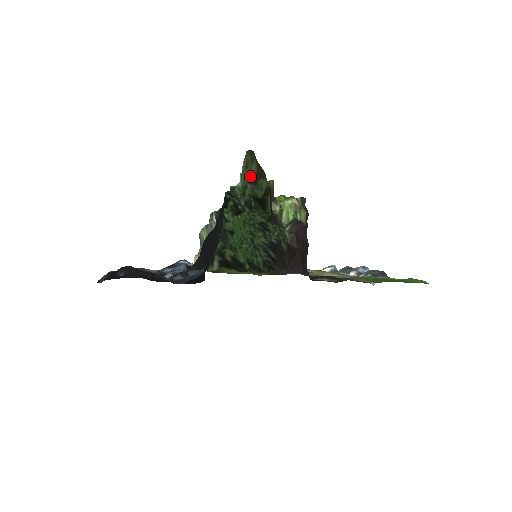
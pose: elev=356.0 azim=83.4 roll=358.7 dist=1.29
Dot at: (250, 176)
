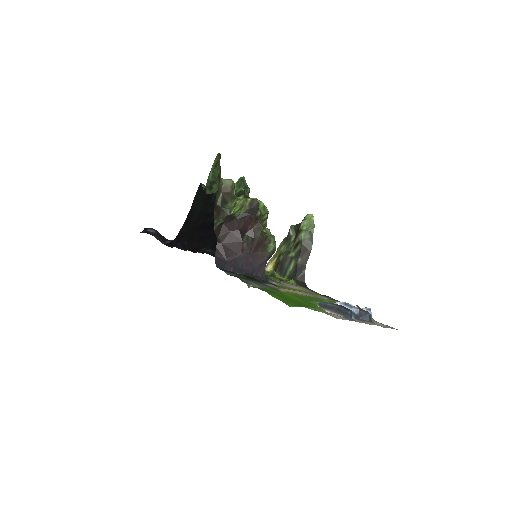
Dot at: (218, 174)
